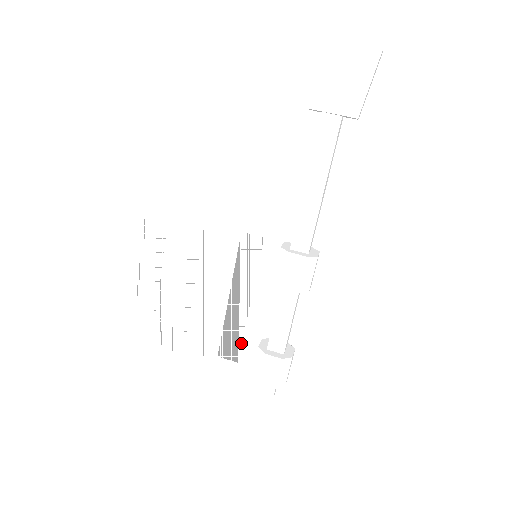
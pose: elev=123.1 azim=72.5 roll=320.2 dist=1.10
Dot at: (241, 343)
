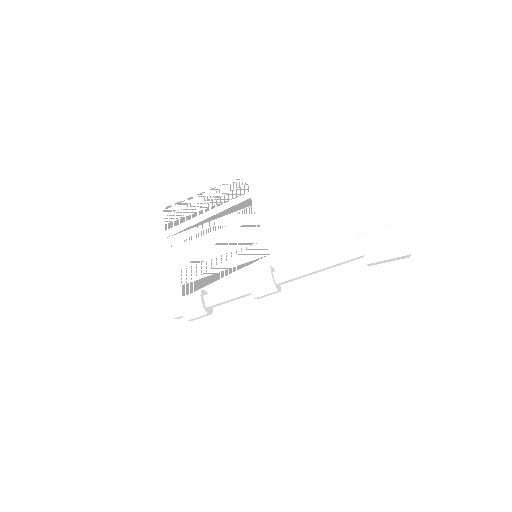
Dot at: (196, 280)
